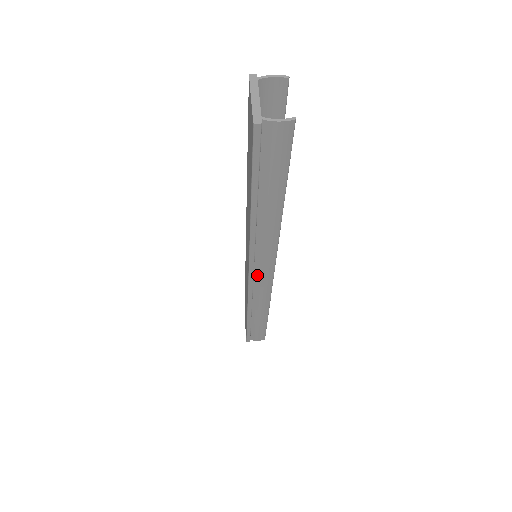
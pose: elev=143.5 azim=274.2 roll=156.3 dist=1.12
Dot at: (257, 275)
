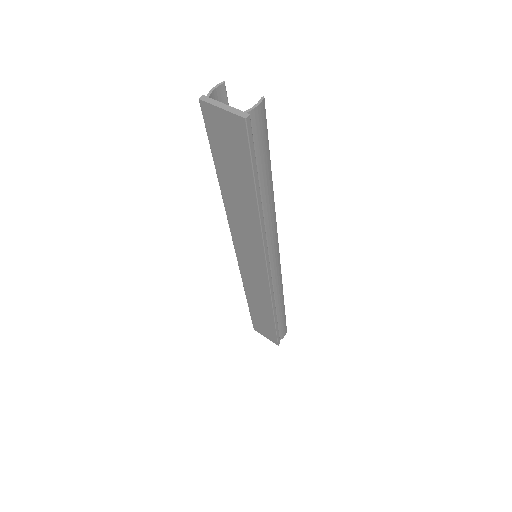
Dot at: (271, 266)
